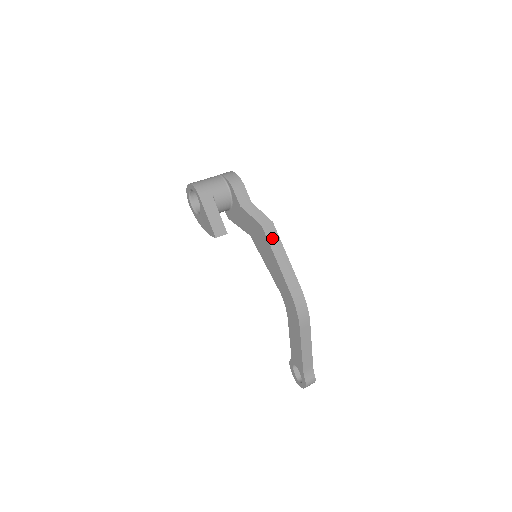
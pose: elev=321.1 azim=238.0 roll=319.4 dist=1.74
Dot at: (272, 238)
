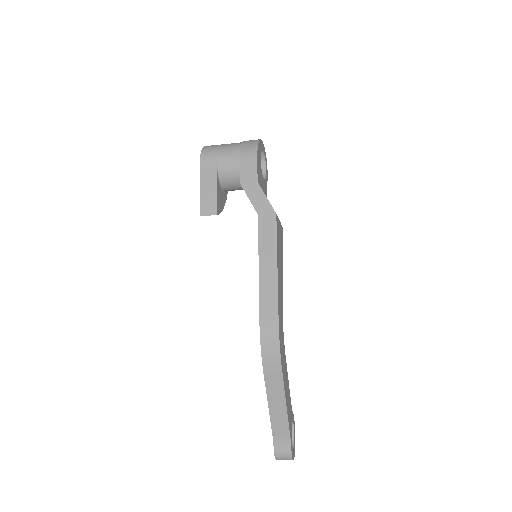
Dot at: (266, 235)
